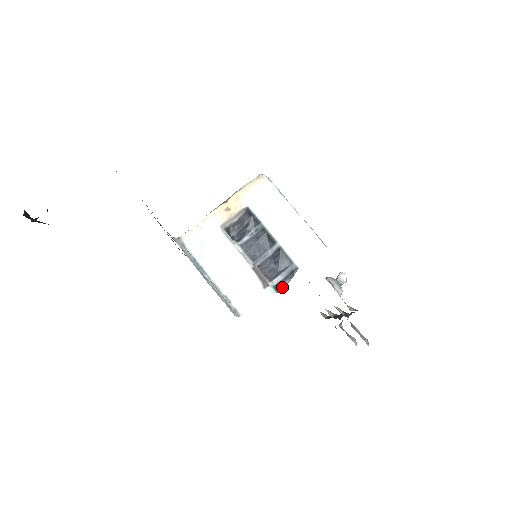
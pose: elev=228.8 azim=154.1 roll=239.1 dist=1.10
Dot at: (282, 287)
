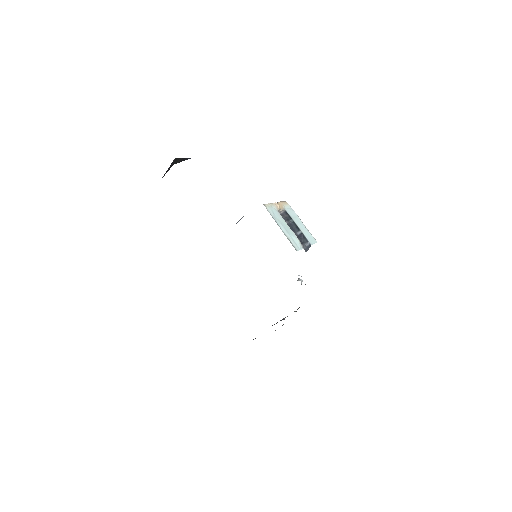
Dot at: (306, 251)
